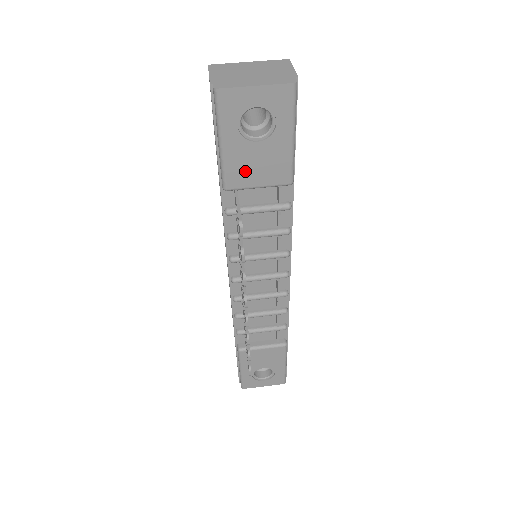
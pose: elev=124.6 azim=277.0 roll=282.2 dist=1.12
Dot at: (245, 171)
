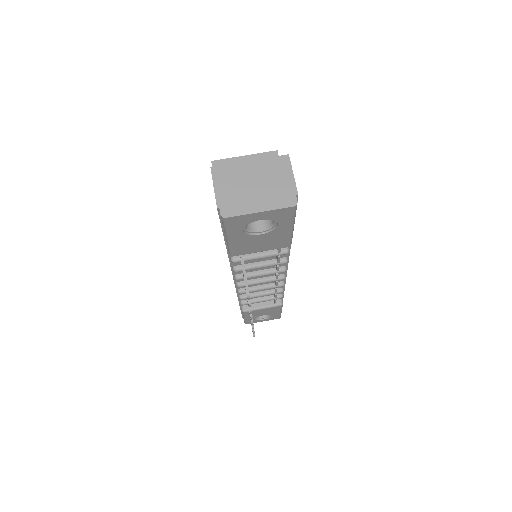
Dot at: (249, 247)
